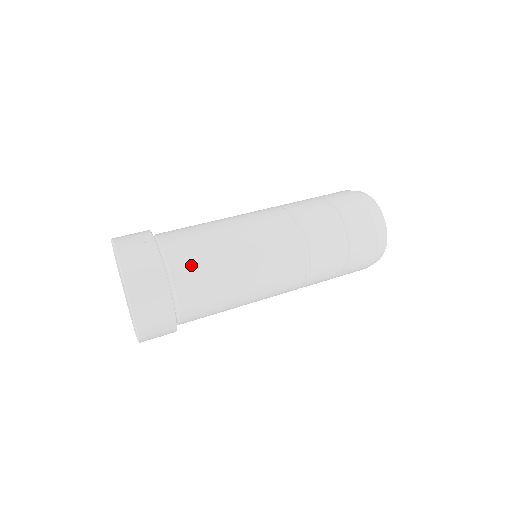
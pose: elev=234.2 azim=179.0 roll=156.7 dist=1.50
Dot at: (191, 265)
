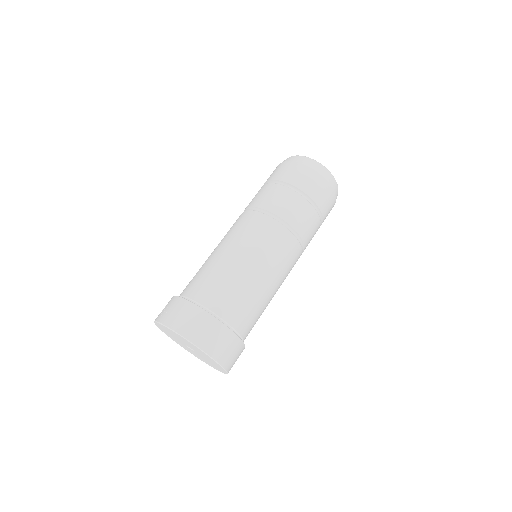
Dot at: (211, 289)
